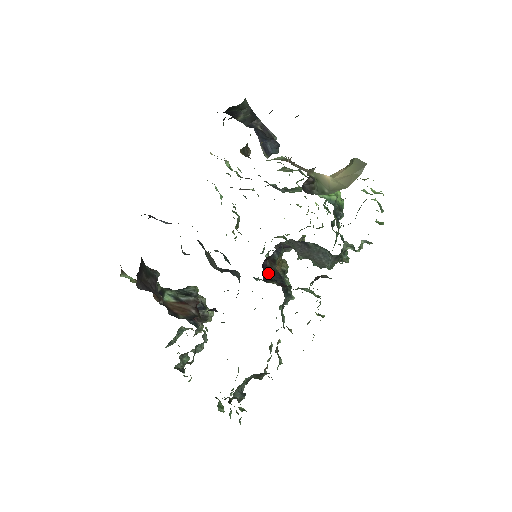
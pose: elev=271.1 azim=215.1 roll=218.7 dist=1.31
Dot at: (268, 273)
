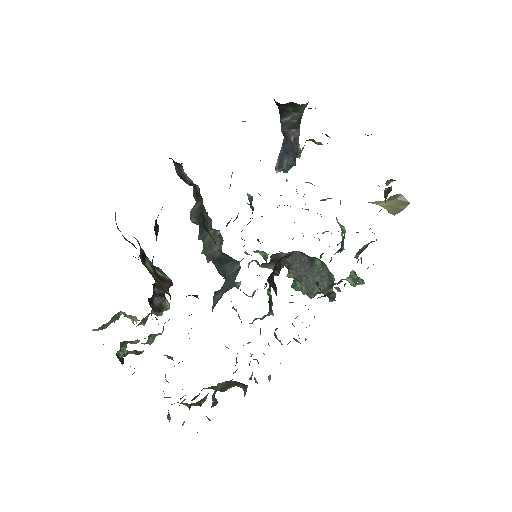
Dot at: (272, 275)
